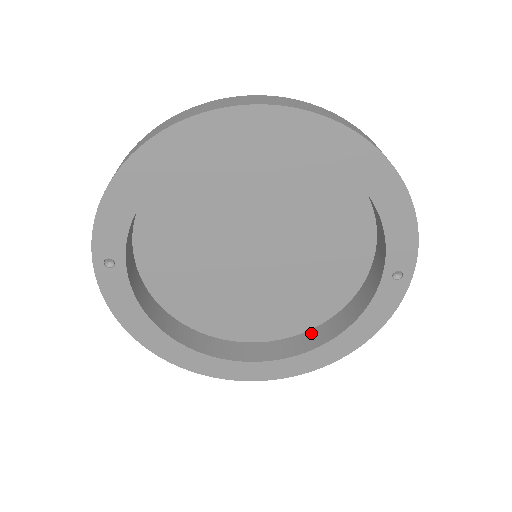
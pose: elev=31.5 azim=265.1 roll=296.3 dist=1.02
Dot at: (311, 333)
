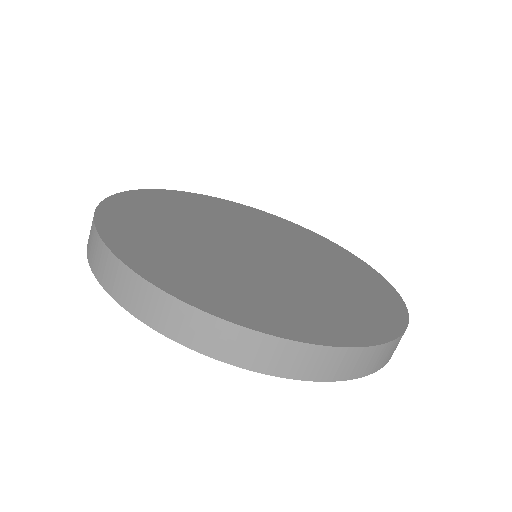
Dot at: occluded
